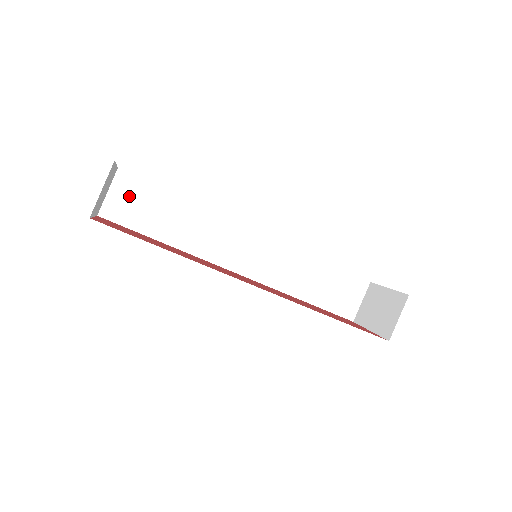
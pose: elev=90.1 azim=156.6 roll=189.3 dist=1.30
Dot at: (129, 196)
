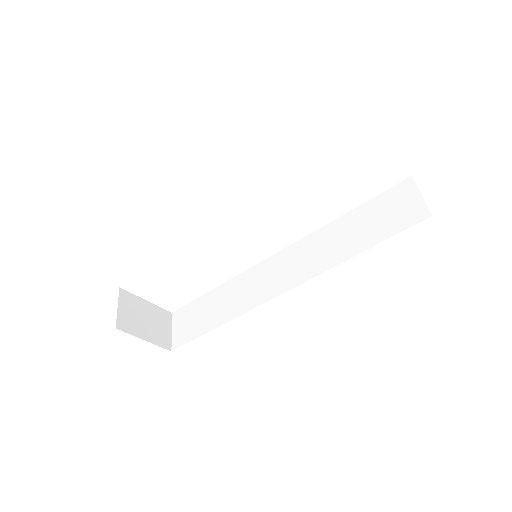
Dot at: (184, 321)
